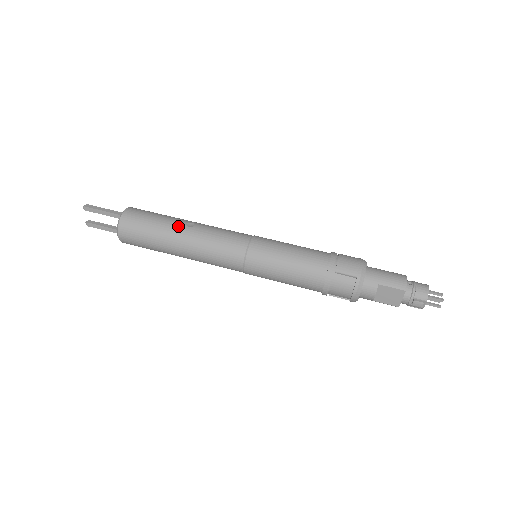
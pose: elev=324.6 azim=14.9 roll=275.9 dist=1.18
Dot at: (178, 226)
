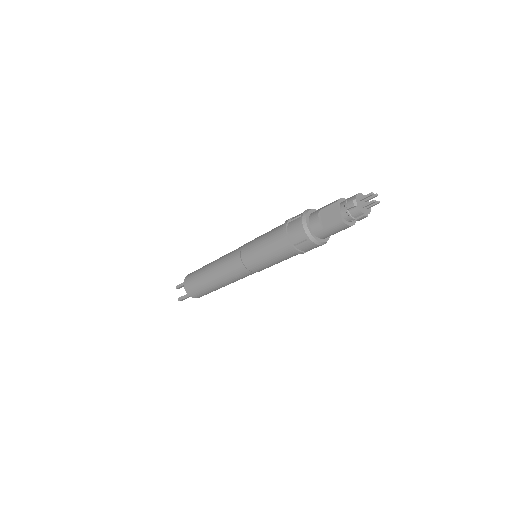
Dot at: occluded
